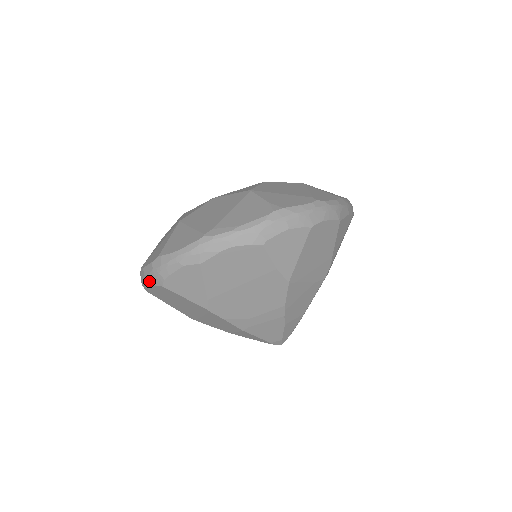
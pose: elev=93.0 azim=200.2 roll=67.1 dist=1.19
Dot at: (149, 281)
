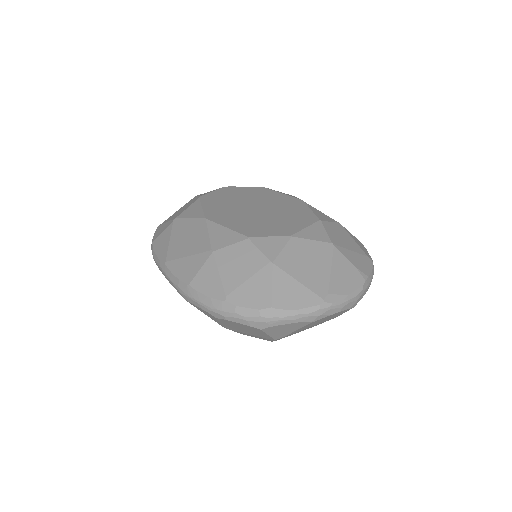
Dot at: (243, 321)
